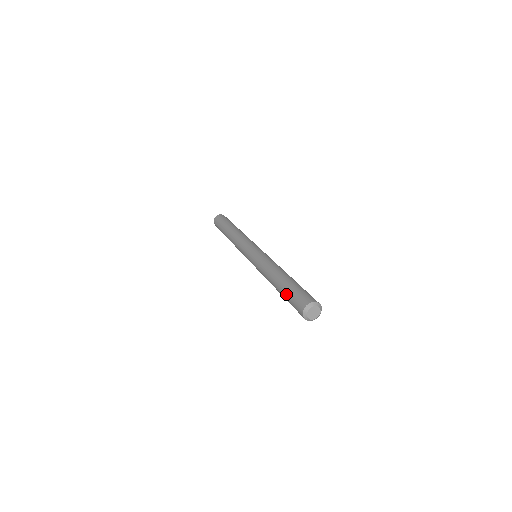
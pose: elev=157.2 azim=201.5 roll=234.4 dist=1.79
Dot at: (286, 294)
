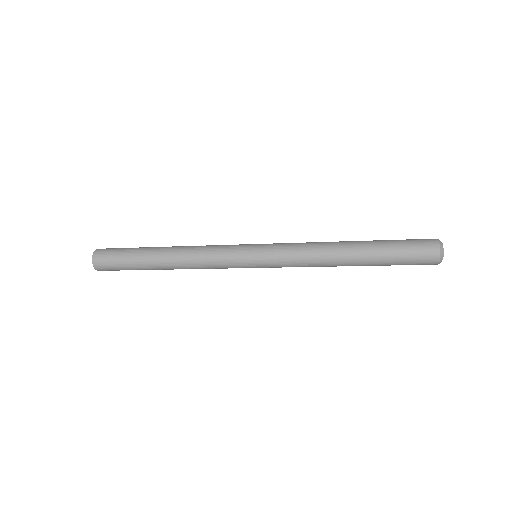
Dot at: (390, 246)
